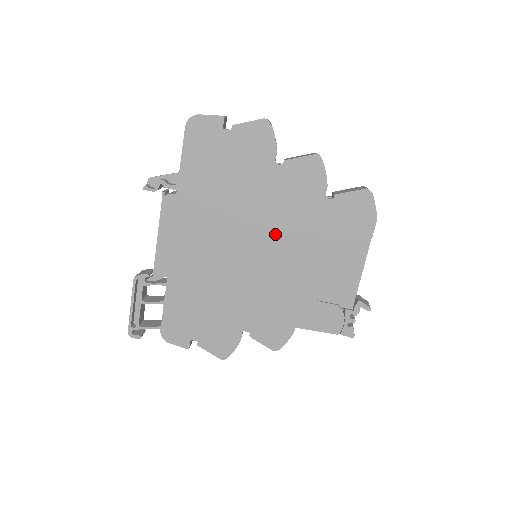
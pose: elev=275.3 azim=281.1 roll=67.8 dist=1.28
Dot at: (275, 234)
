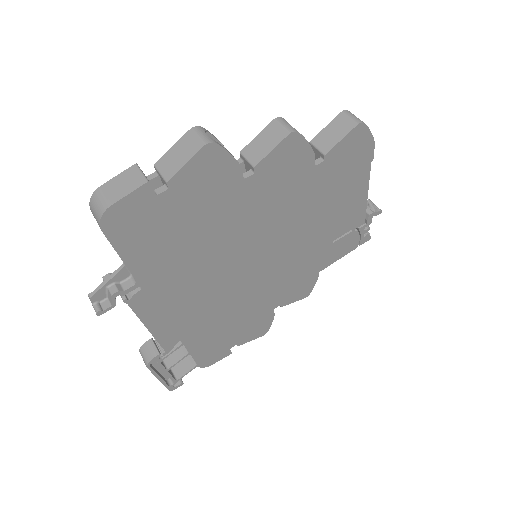
Dot at: (273, 233)
